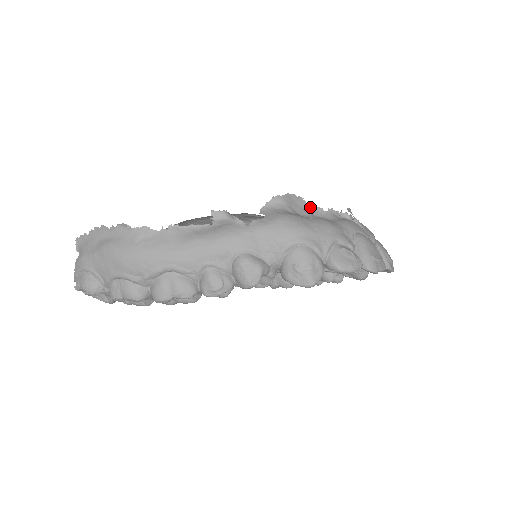
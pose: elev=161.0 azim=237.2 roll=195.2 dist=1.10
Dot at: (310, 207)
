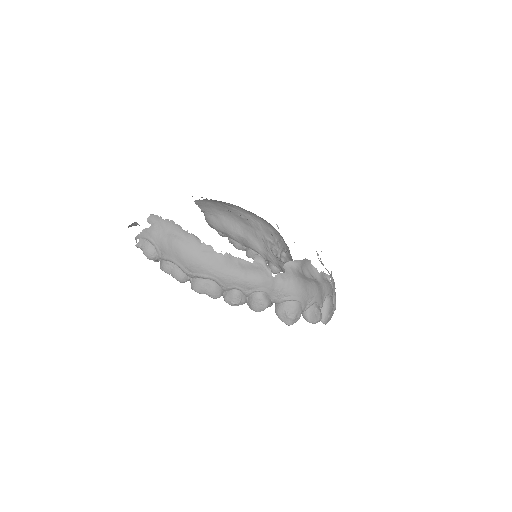
Dot at: (312, 267)
